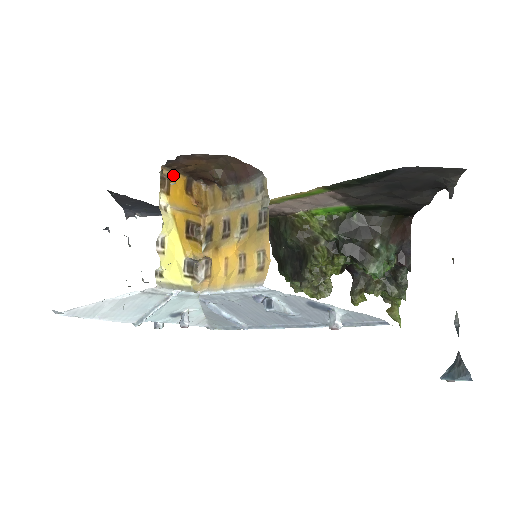
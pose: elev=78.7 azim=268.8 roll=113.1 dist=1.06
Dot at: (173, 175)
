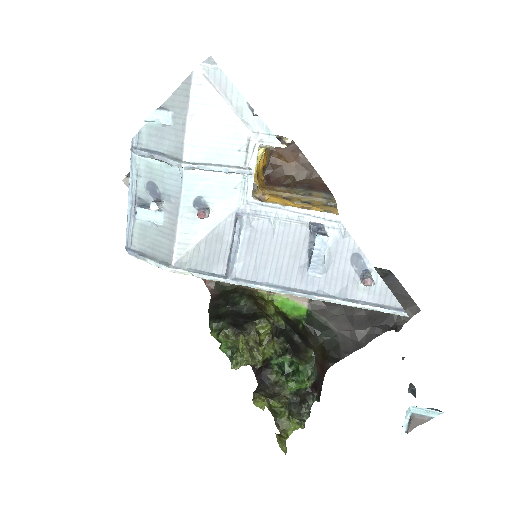
Dot at: (267, 152)
